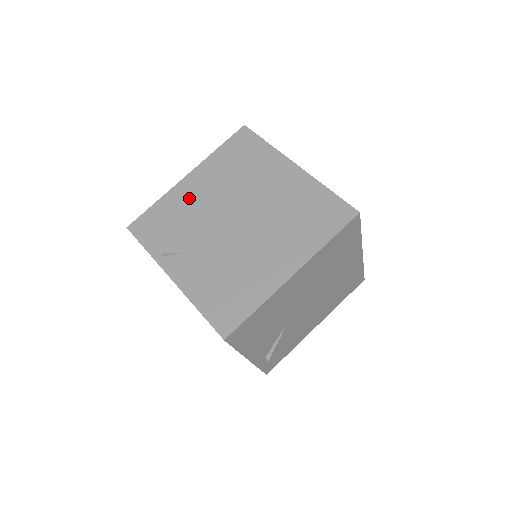
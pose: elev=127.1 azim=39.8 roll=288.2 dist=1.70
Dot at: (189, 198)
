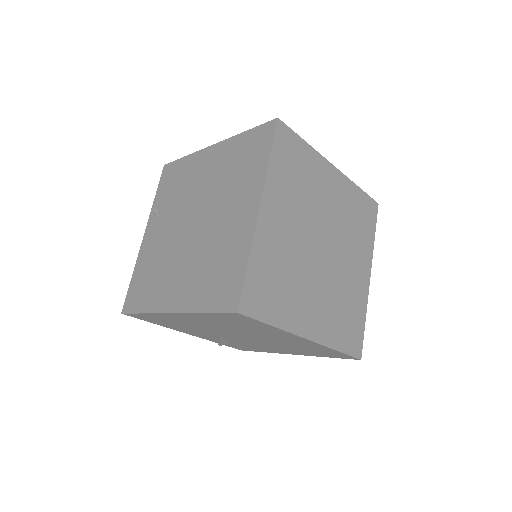
Dot at: (197, 171)
